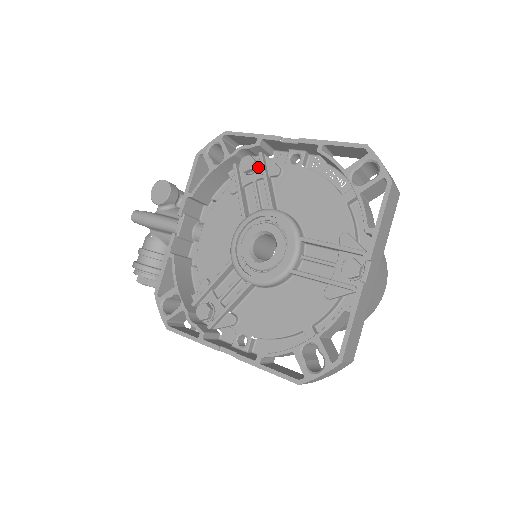
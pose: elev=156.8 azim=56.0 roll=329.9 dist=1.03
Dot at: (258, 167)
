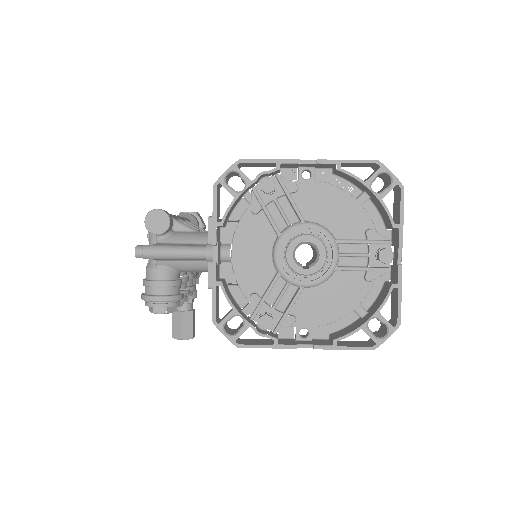
Dot at: (276, 187)
